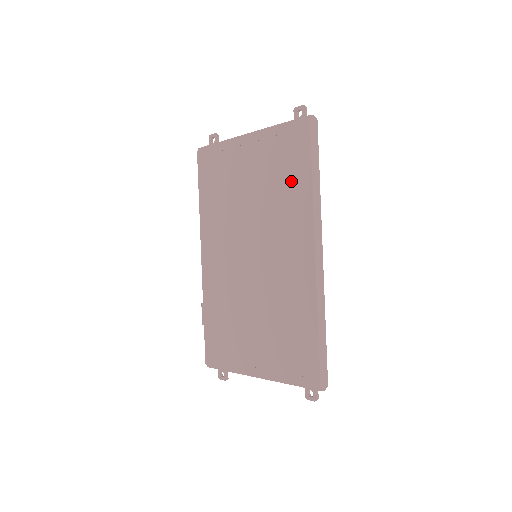
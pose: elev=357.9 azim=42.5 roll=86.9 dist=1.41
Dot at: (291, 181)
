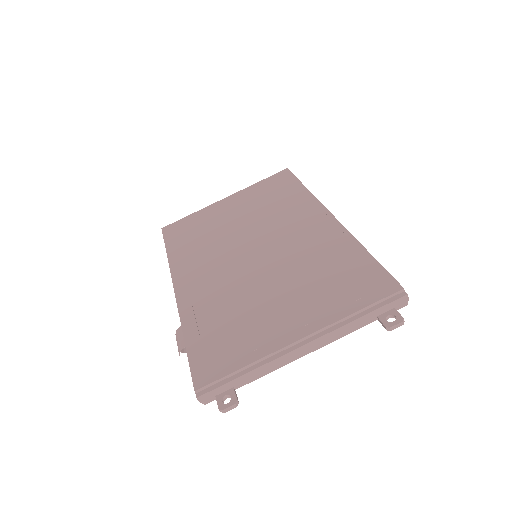
Dot at: (283, 195)
